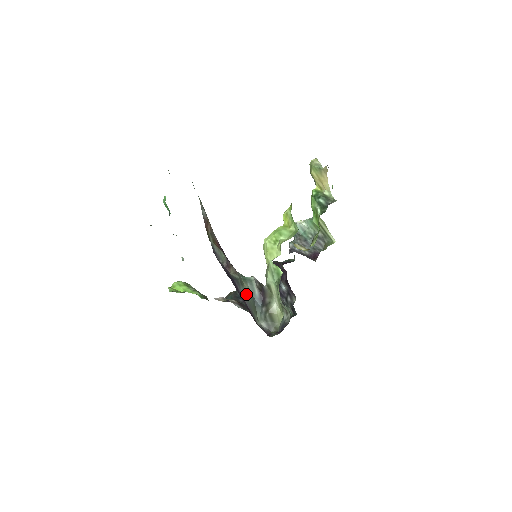
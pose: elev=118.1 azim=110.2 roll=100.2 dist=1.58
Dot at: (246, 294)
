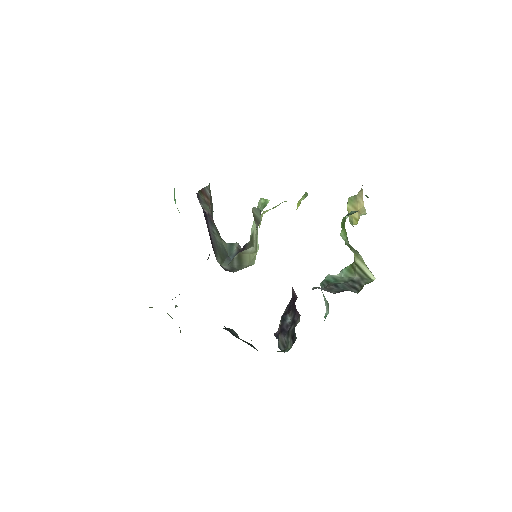
Dot at: (218, 240)
